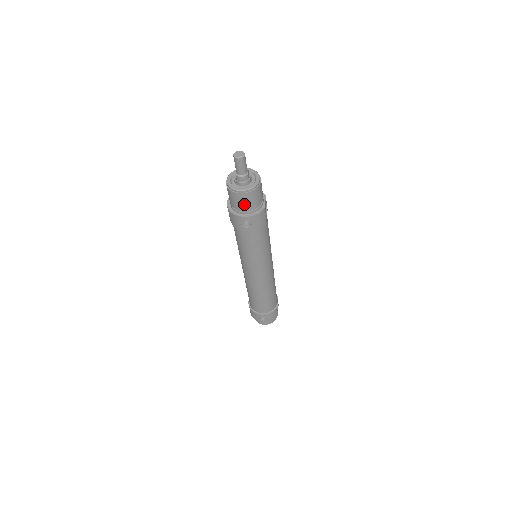
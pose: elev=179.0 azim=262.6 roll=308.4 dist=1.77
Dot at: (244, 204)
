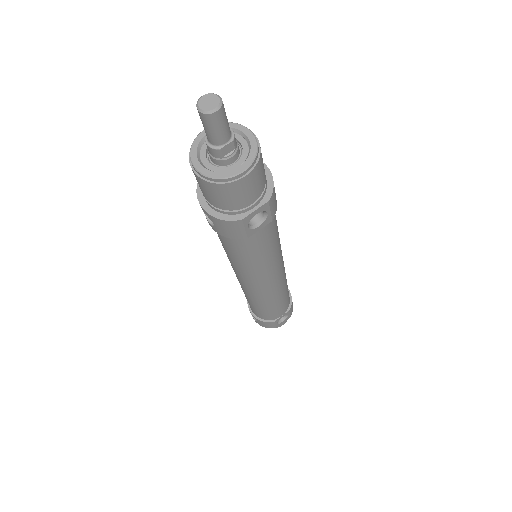
Dot at: (203, 190)
